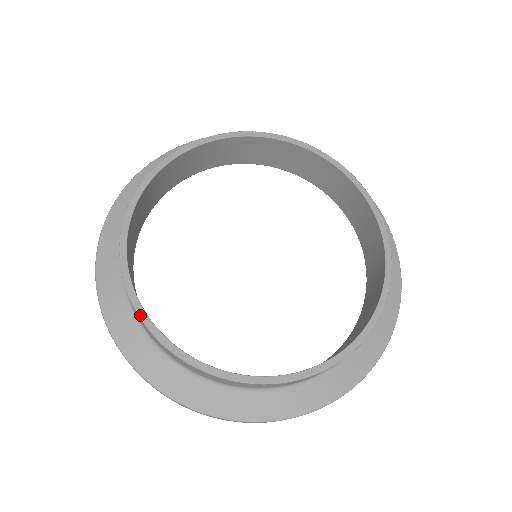
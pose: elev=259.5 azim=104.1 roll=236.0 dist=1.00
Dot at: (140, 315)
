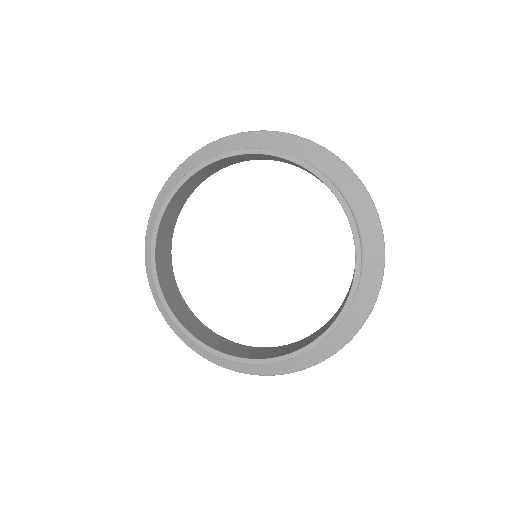
Dot at: (151, 253)
